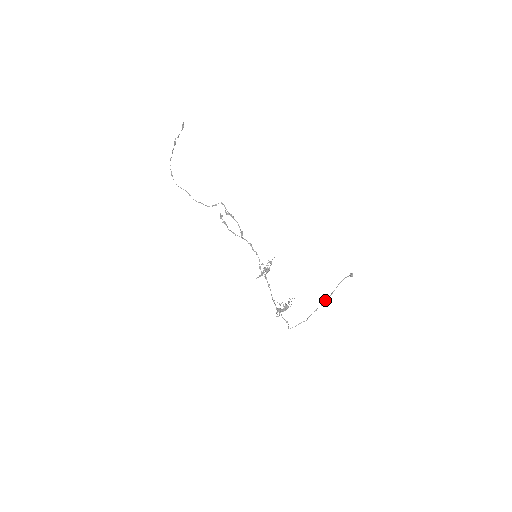
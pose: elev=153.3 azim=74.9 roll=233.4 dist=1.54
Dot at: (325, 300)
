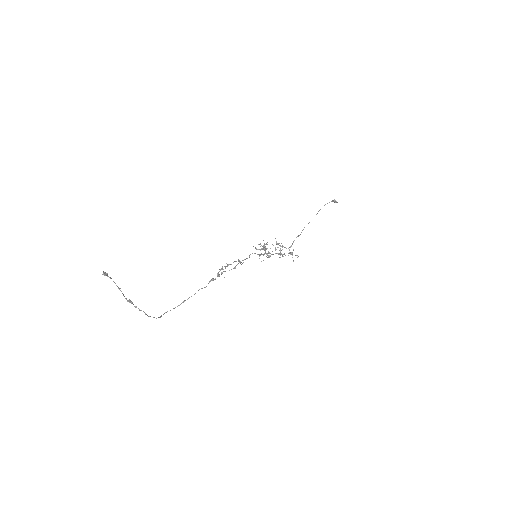
Dot at: occluded
